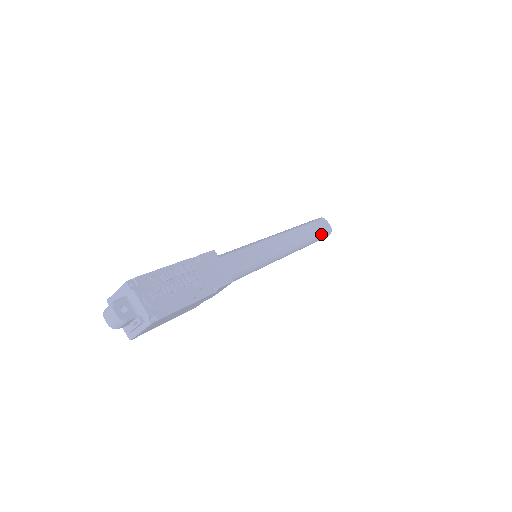
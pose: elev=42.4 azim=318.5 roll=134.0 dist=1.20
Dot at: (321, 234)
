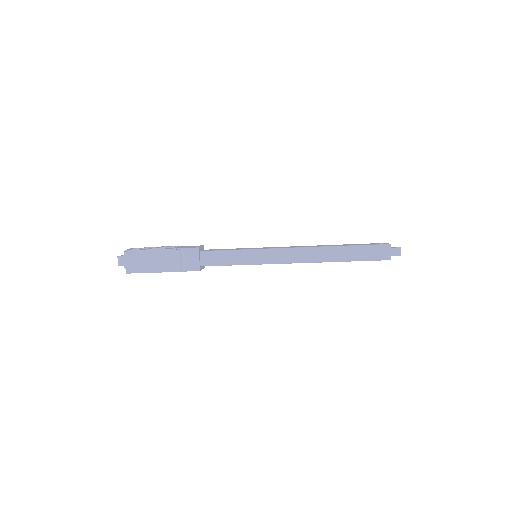
Dot at: (362, 246)
